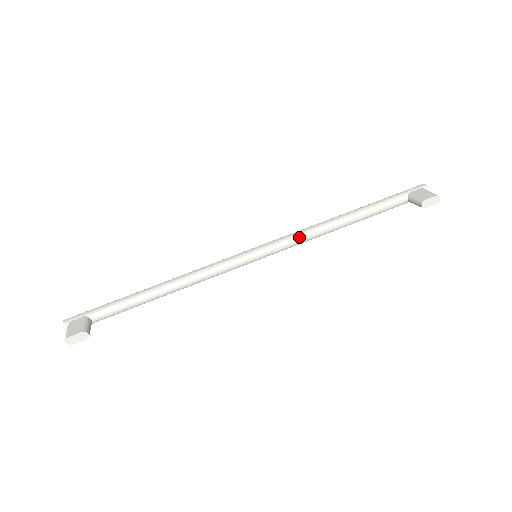
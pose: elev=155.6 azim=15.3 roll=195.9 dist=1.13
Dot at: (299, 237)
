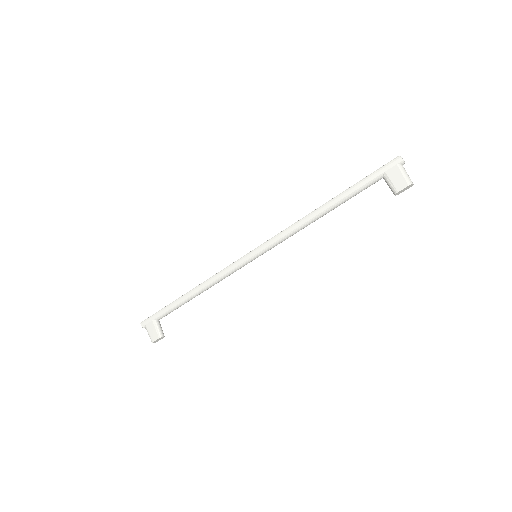
Dot at: (287, 236)
